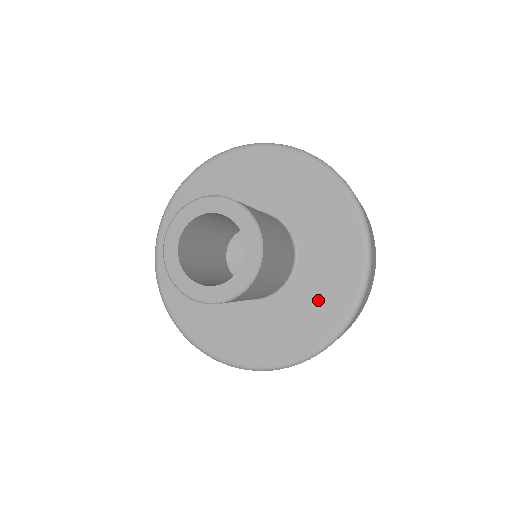
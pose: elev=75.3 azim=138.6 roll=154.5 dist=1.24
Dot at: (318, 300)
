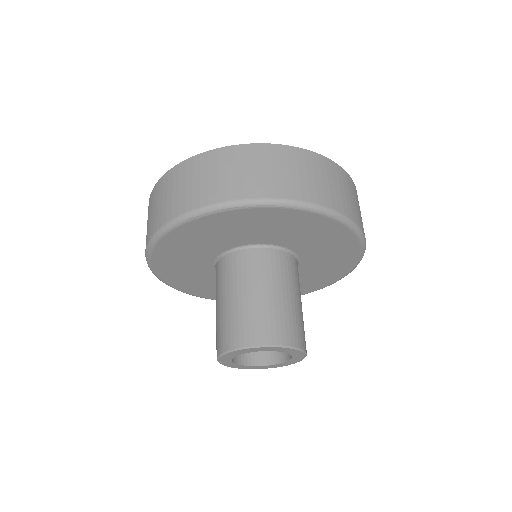
Dot at: (317, 276)
